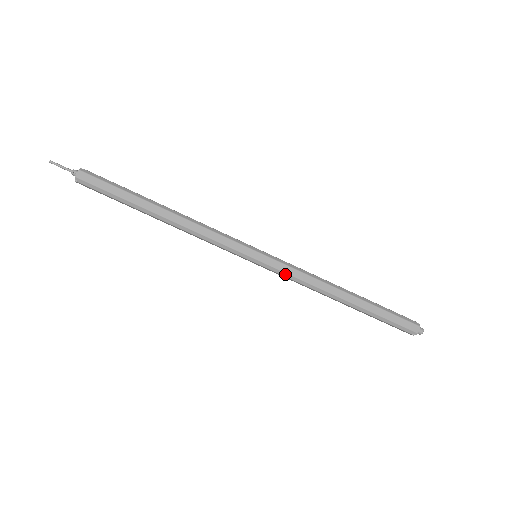
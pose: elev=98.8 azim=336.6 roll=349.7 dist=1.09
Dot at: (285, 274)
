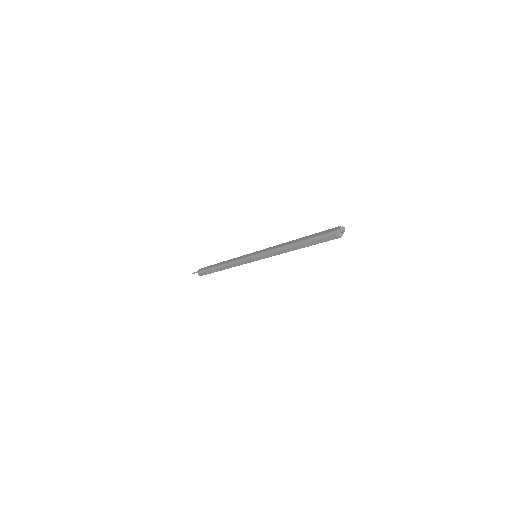
Dot at: (265, 253)
